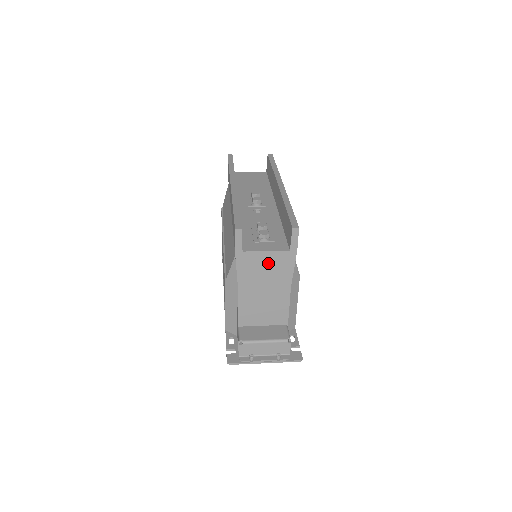
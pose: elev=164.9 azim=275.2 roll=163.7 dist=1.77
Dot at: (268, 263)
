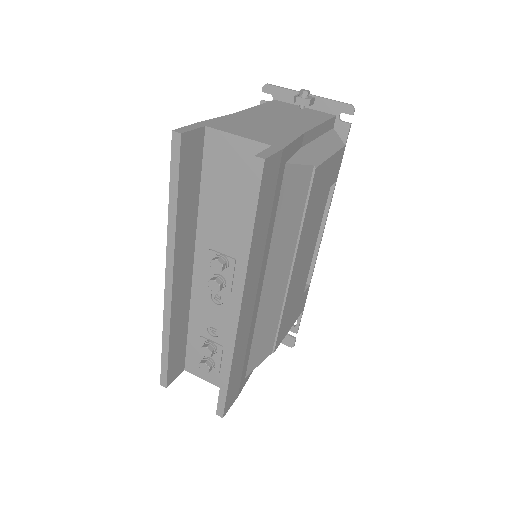
Dot at: occluded
